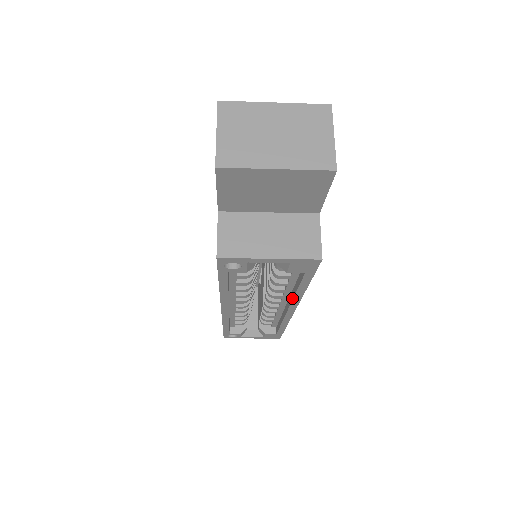
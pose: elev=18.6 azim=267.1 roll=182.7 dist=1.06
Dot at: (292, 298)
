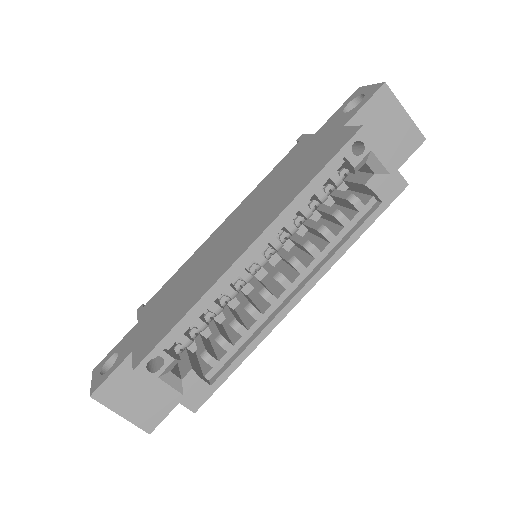
Dot at: (327, 260)
